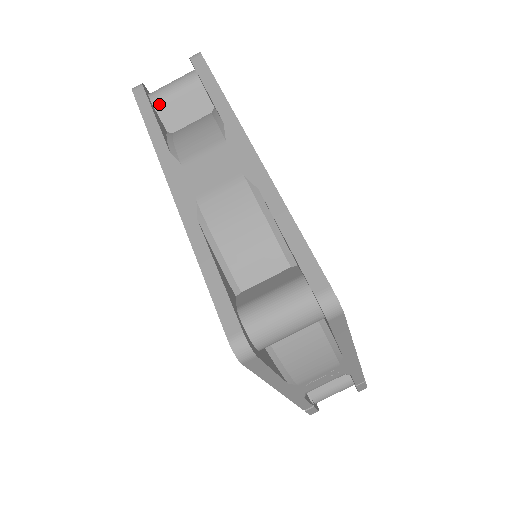
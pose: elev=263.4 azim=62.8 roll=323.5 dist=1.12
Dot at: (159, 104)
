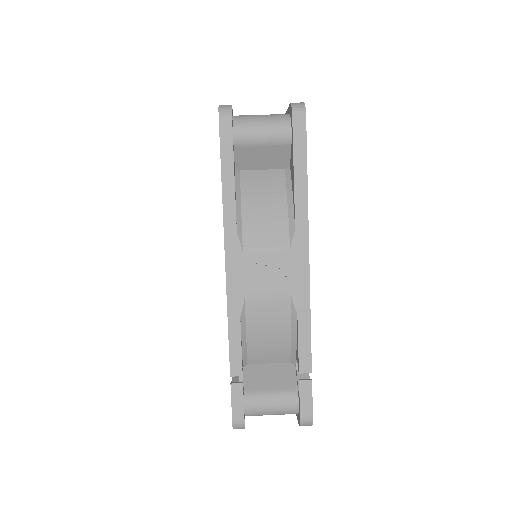
Dot at: occluded
